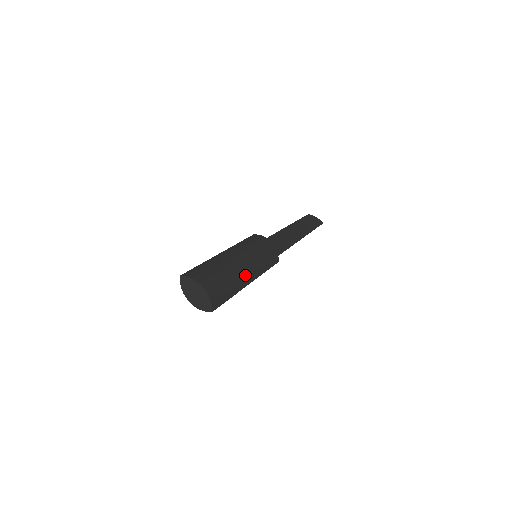
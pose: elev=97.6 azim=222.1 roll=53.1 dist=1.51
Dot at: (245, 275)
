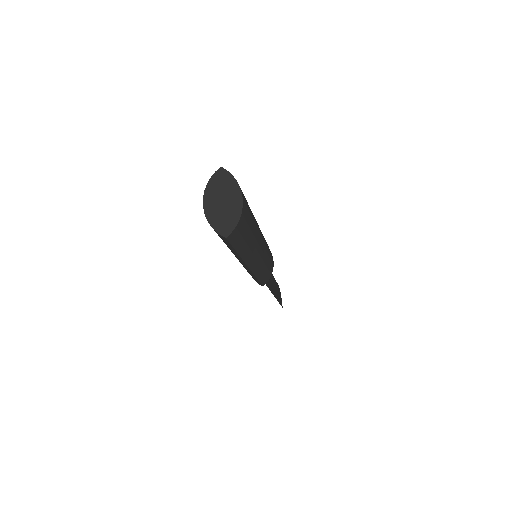
Dot at: (257, 252)
